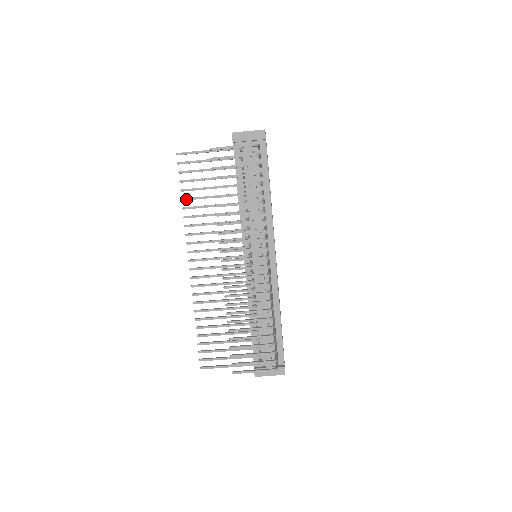
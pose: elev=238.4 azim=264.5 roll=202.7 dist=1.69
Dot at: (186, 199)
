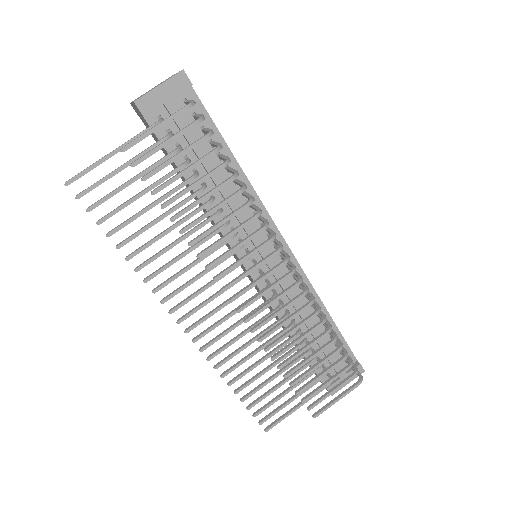
Dot at: (123, 243)
